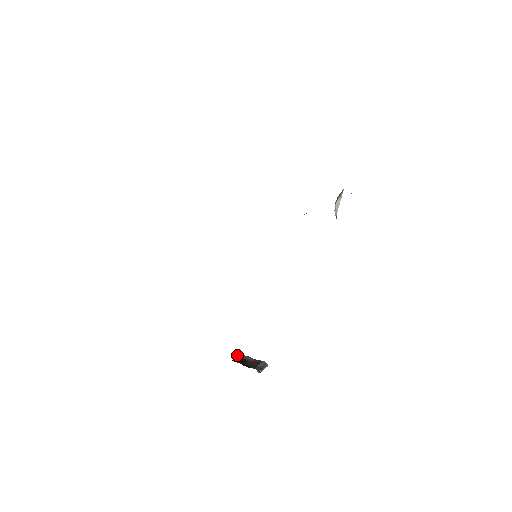
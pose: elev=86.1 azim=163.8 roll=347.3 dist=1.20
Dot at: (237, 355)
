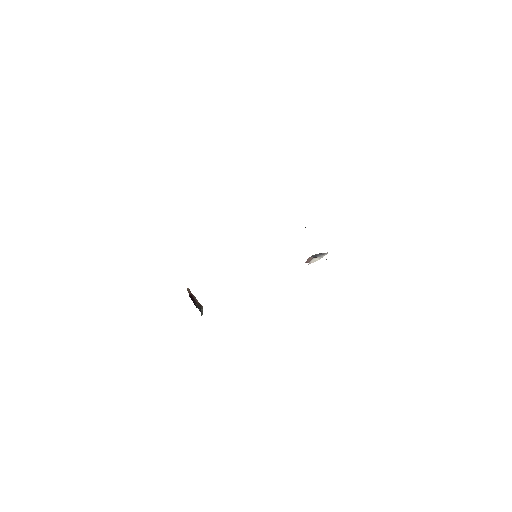
Dot at: (191, 293)
